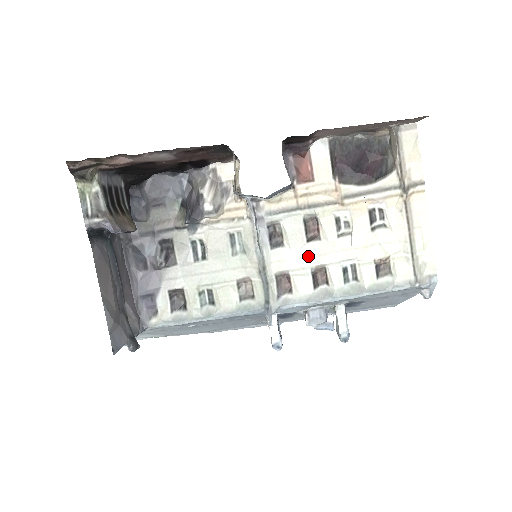
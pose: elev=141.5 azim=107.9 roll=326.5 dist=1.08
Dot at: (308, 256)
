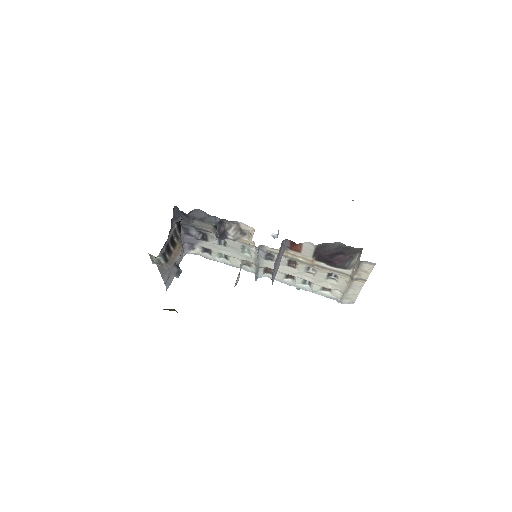
Dot at: (286, 270)
